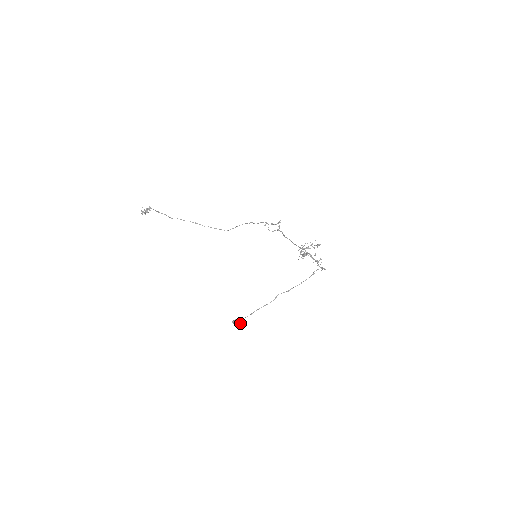
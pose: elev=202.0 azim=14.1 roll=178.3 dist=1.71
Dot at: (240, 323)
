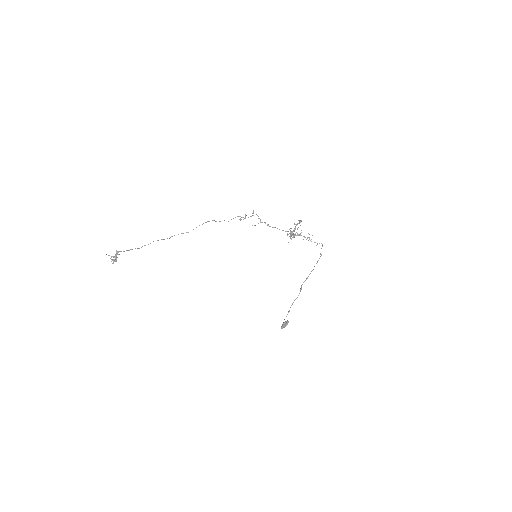
Dot at: occluded
